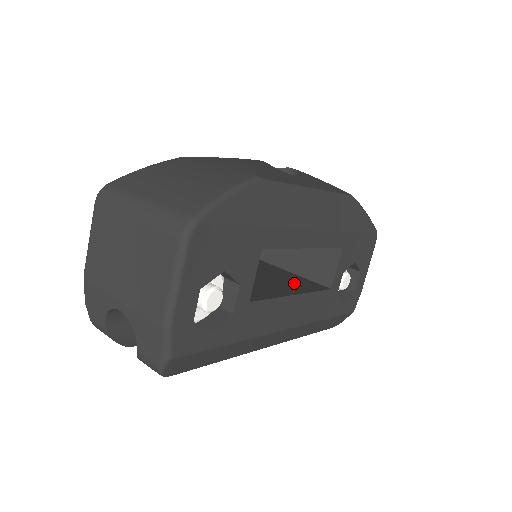
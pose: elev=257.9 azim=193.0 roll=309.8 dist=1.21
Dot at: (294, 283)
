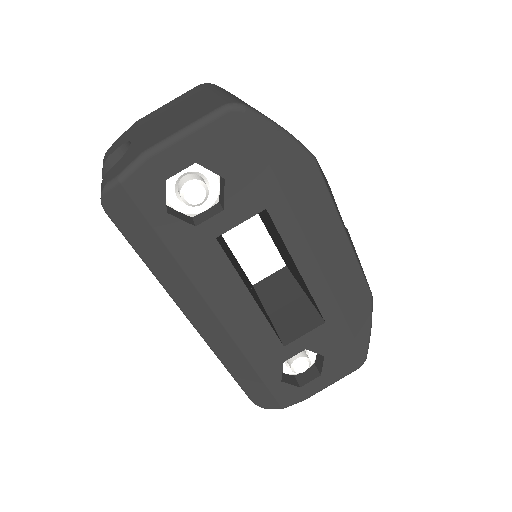
Dot at: (261, 307)
